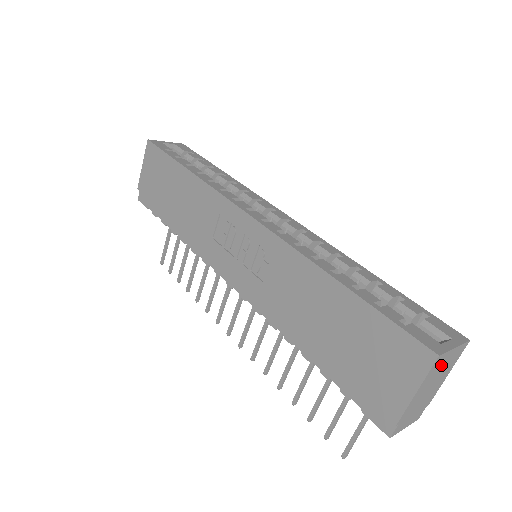
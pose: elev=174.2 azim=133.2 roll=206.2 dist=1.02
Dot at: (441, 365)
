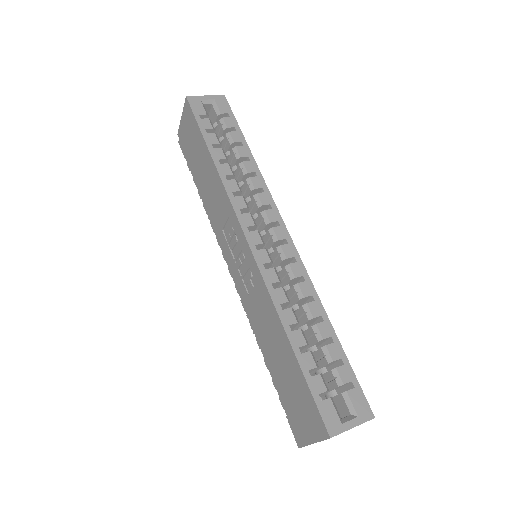
Dot at: occluded
